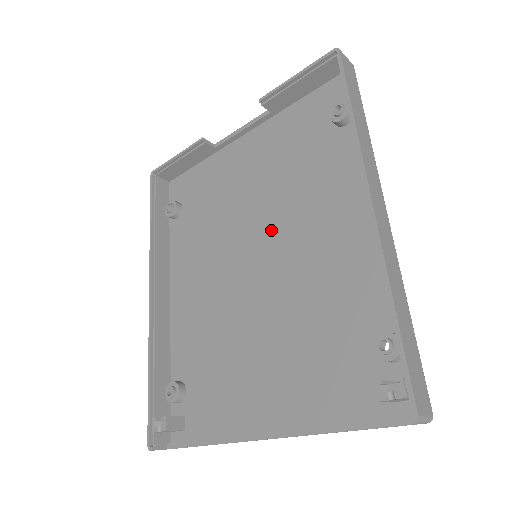
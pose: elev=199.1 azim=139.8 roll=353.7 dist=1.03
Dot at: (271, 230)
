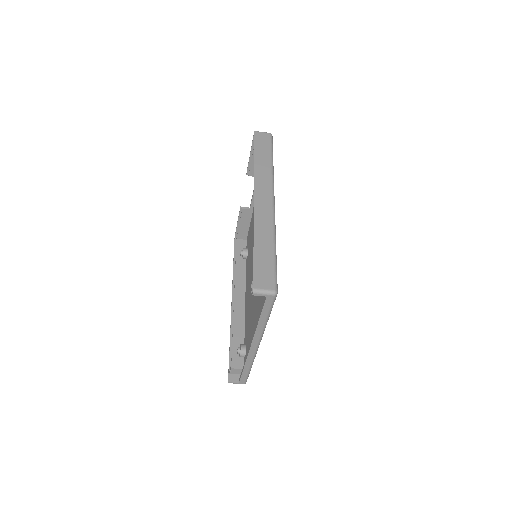
Dot at: occluded
